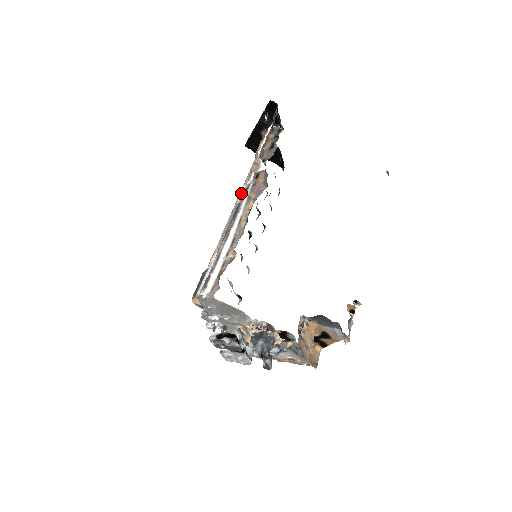
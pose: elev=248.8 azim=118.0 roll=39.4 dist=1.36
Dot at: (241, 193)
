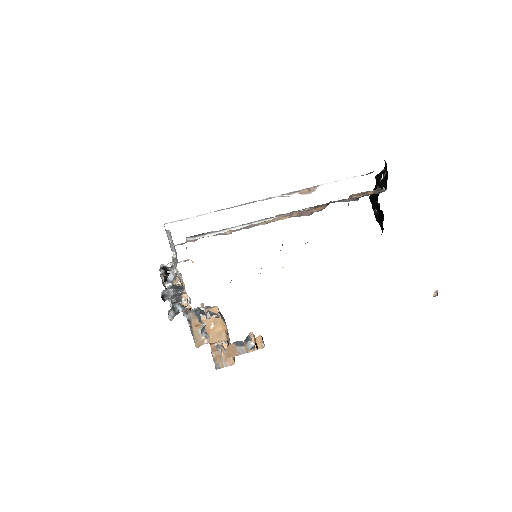
Dot at: (271, 197)
